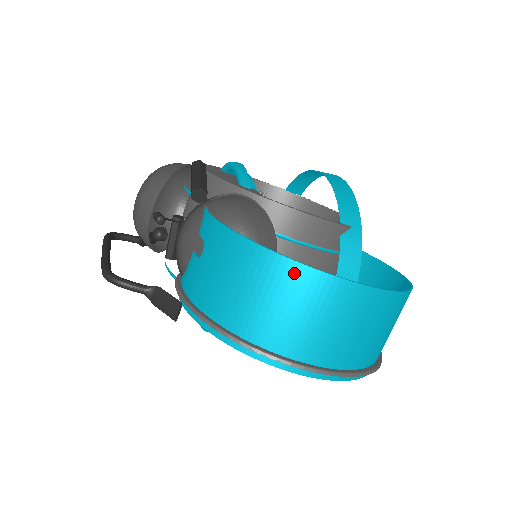
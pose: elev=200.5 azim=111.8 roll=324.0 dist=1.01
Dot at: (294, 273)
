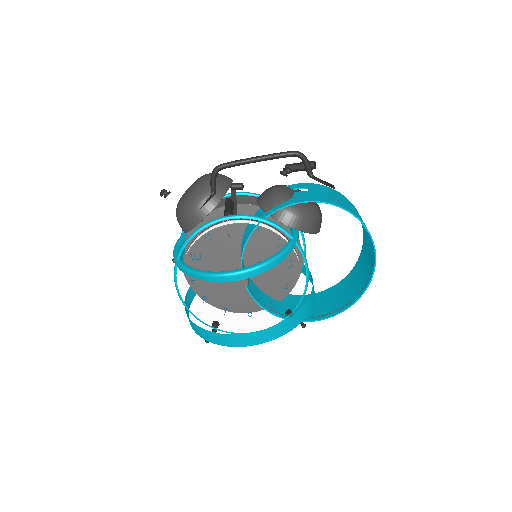
Dot at: occluded
